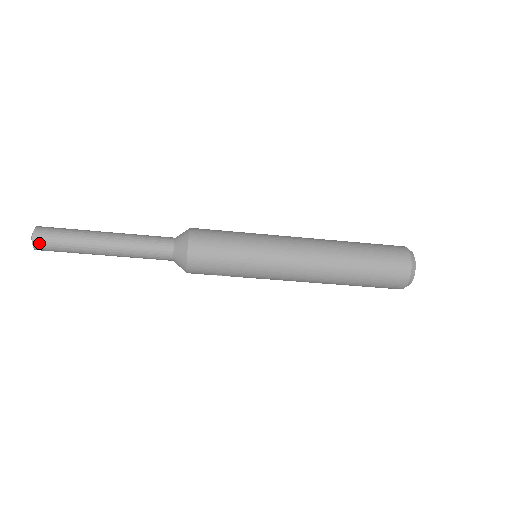
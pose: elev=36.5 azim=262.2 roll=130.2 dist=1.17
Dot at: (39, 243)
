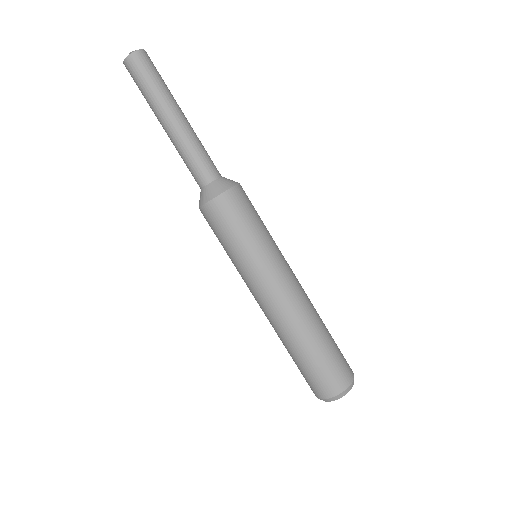
Dot at: (130, 64)
